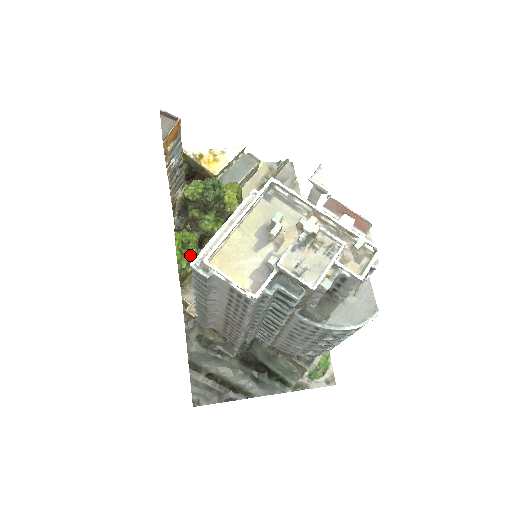
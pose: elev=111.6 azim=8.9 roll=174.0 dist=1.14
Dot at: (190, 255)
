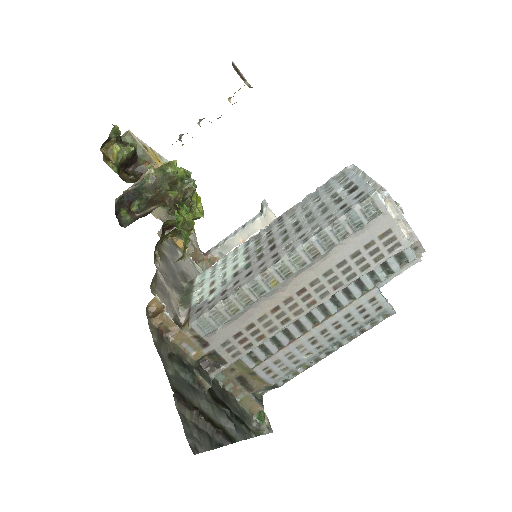
Dot at: occluded
